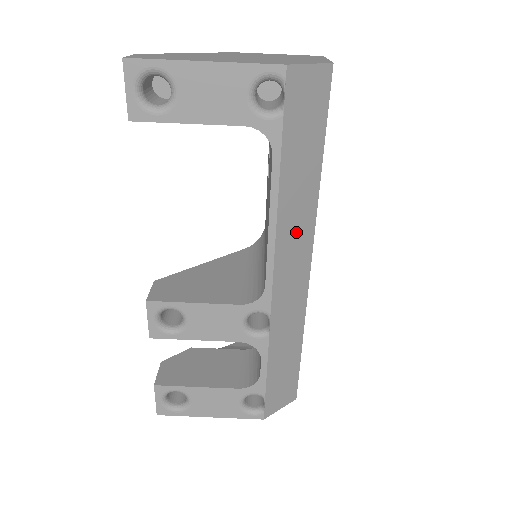
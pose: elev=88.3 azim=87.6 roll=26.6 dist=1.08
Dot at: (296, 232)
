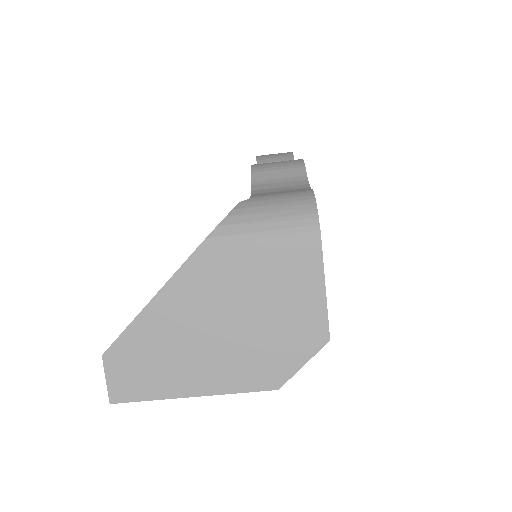
Dot at: occluded
